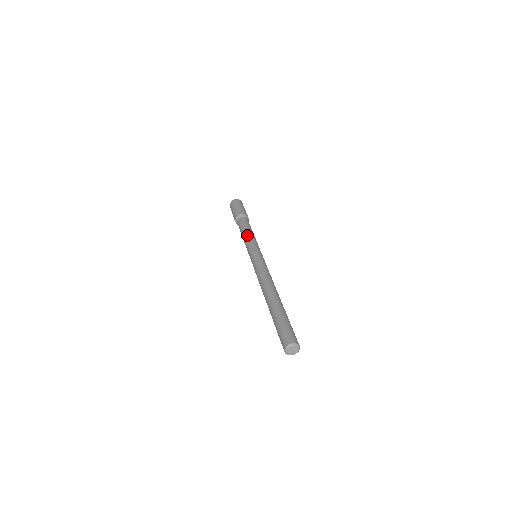
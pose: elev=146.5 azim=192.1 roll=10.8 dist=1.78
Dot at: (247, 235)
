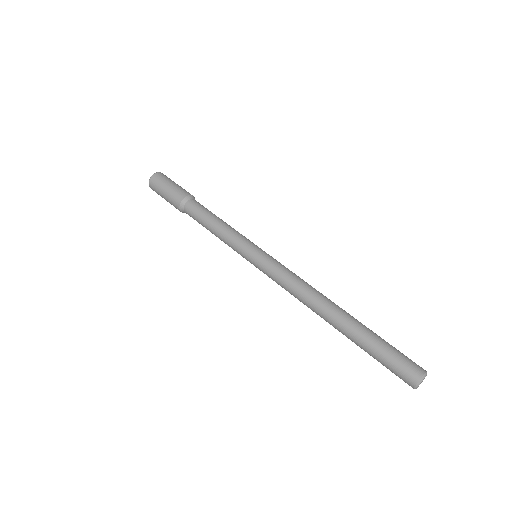
Dot at: (226, 225)
